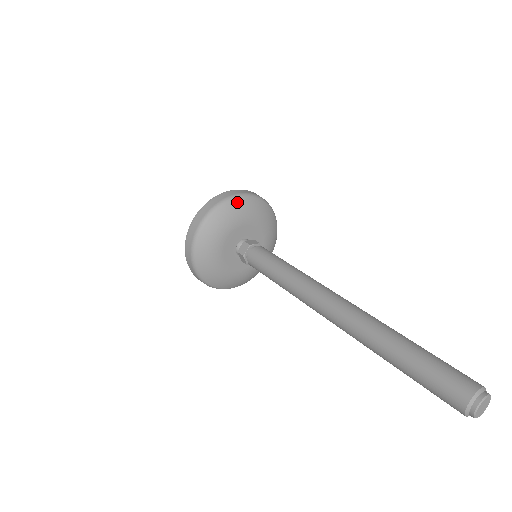
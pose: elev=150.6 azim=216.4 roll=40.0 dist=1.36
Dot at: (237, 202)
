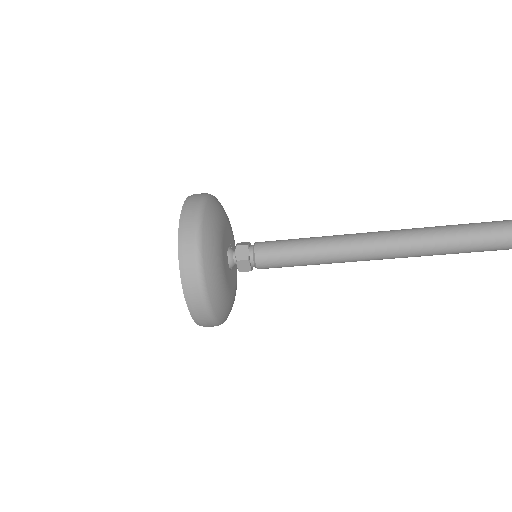
Dot at: occluded
